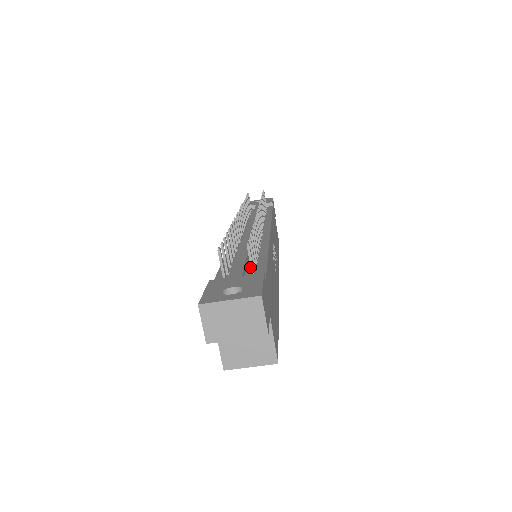
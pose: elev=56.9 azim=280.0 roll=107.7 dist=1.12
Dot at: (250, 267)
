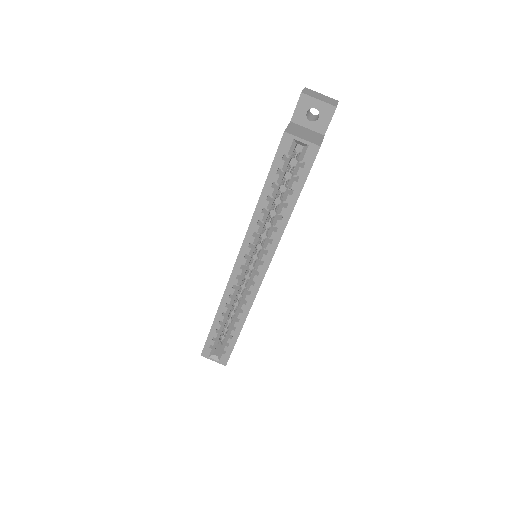
Dot at: occluded
